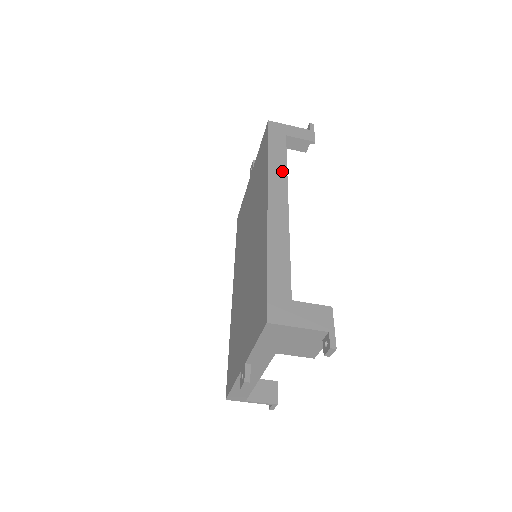
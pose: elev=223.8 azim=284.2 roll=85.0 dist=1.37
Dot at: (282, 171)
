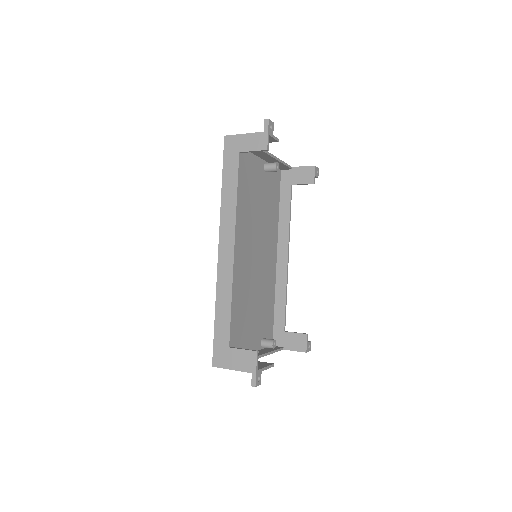
Dot at: (232, 207)
